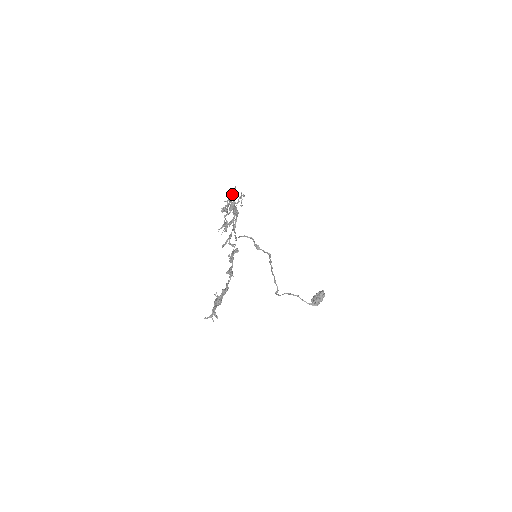
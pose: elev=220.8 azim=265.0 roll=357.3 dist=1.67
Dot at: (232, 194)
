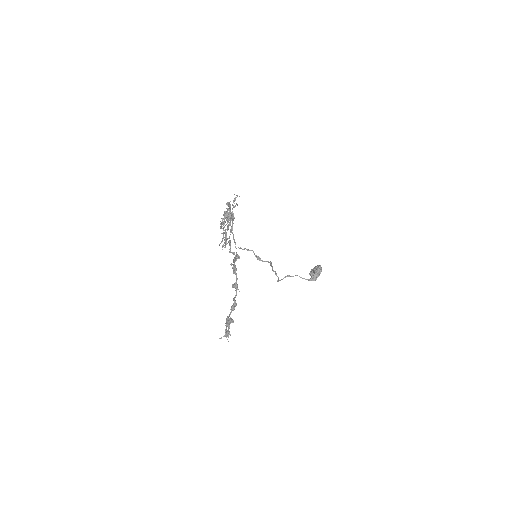
Dot at: (228, 209)
